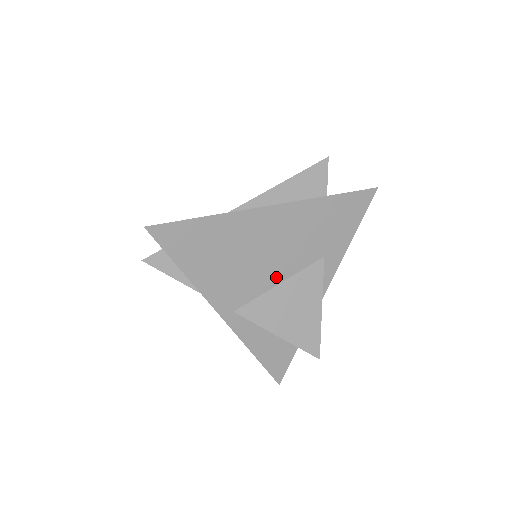
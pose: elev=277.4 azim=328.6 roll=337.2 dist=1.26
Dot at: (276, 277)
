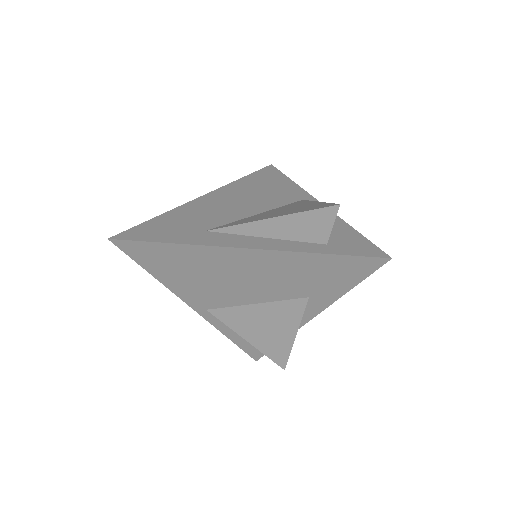
Dot at: (251, 299)
